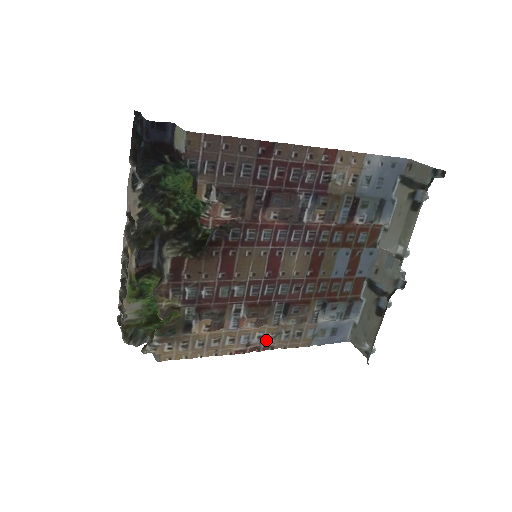
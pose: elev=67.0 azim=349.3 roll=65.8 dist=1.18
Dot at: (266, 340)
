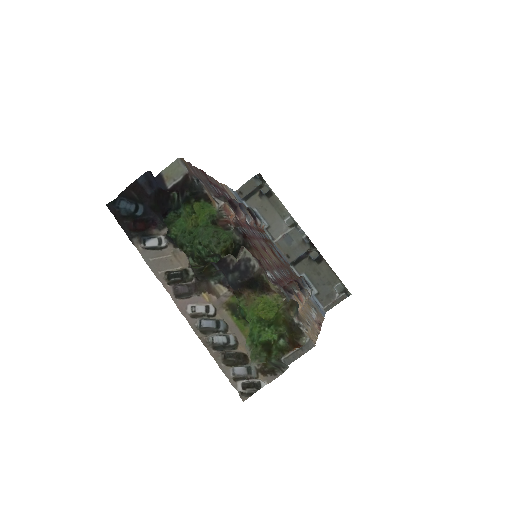
Dot at: occluded
